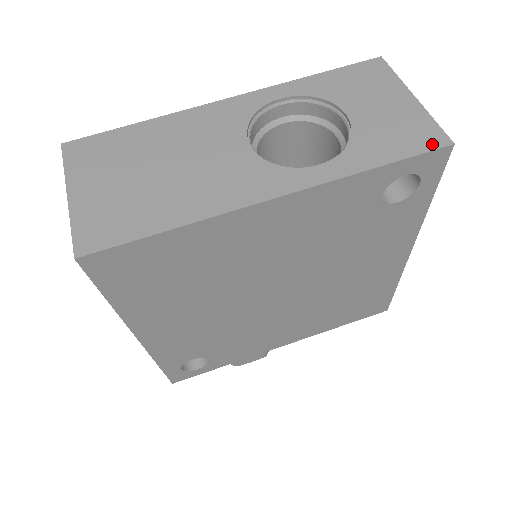
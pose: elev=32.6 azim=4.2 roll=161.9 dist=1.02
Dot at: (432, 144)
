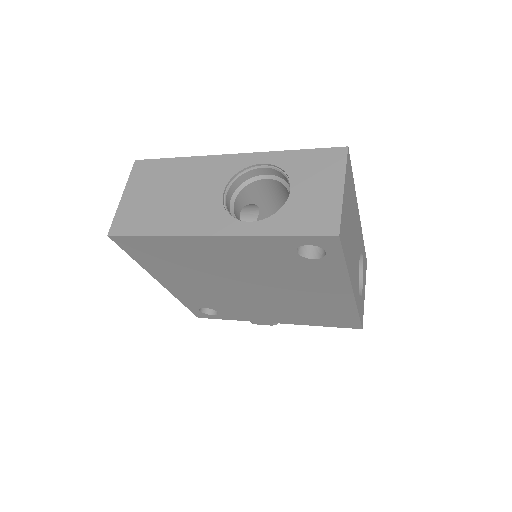
Dot at: (325, 231)
